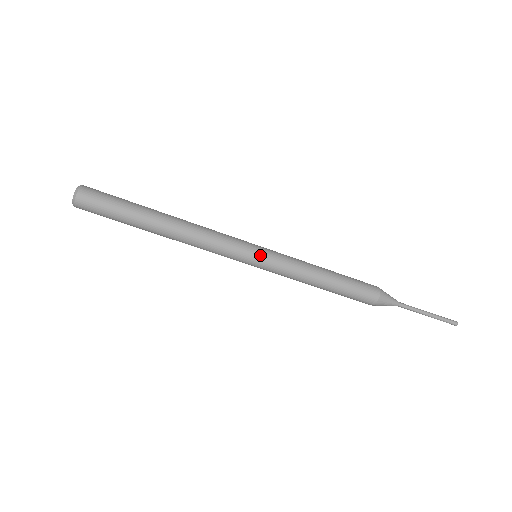
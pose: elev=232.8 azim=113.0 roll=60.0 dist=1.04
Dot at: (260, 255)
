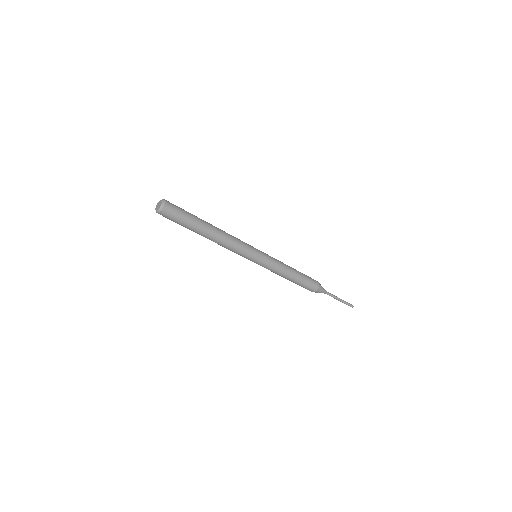
Dot at: (261, 253)
